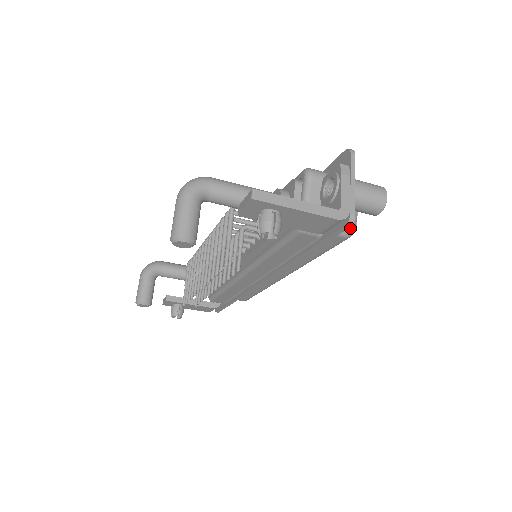
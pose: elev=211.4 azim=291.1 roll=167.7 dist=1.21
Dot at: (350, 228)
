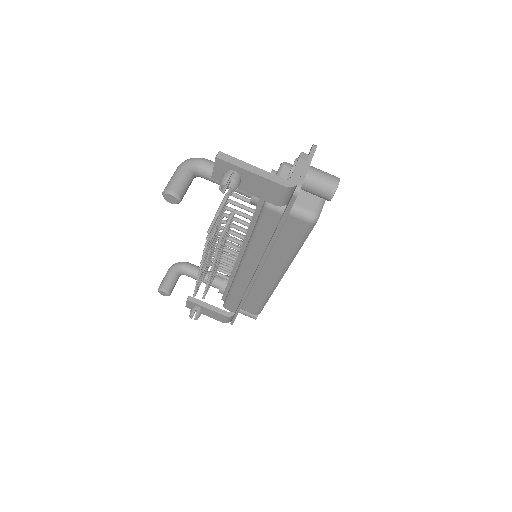
Dot at: (312, 214)
